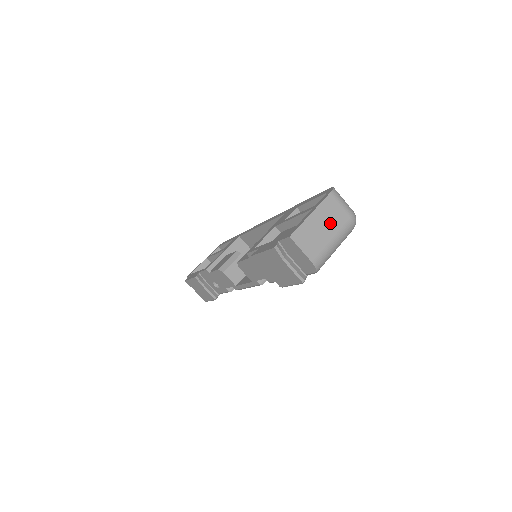
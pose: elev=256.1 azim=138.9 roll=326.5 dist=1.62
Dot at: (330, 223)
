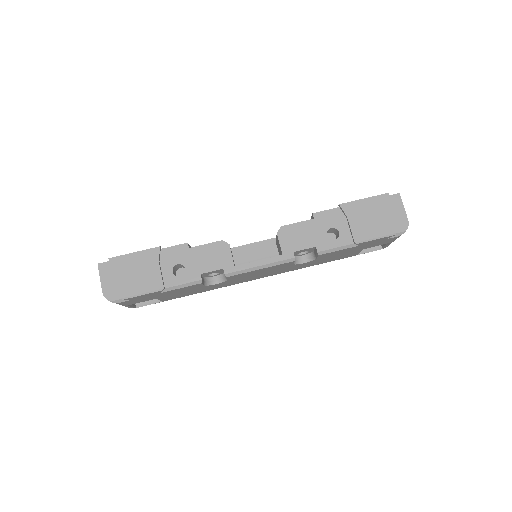
Dot at: occluded
